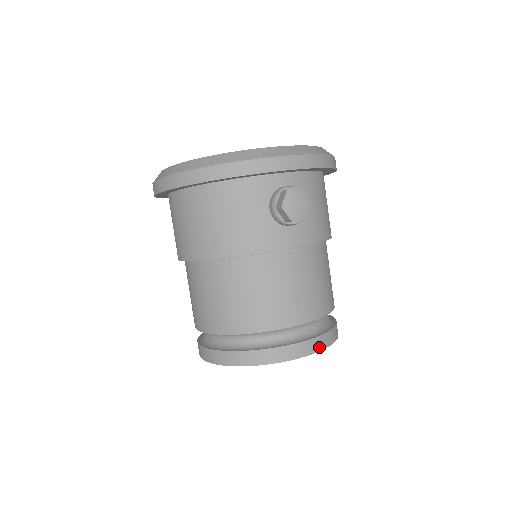
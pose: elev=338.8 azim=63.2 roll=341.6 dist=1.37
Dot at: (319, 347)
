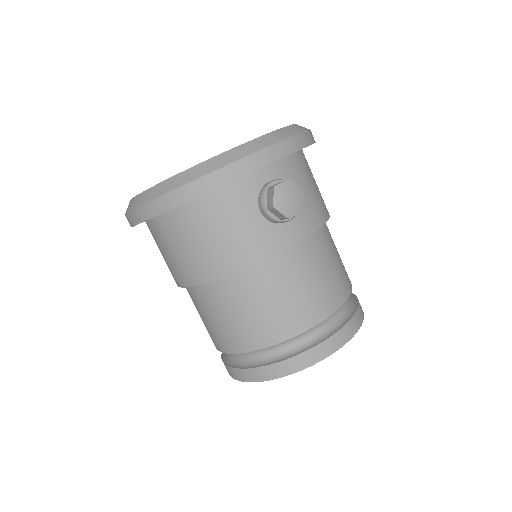
Dot at: (350, 334)
